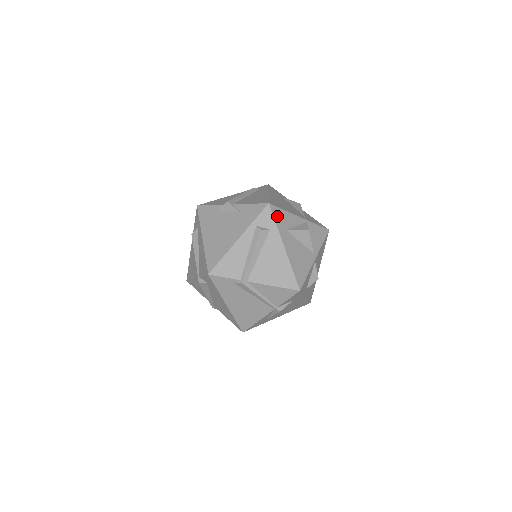
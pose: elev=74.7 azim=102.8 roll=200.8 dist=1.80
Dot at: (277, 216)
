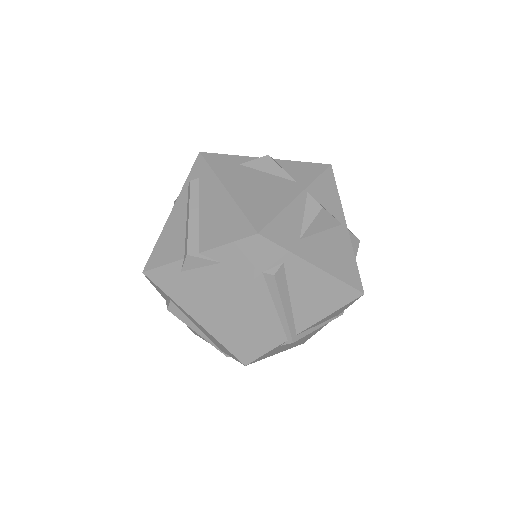
Dot at: (278, 237)
